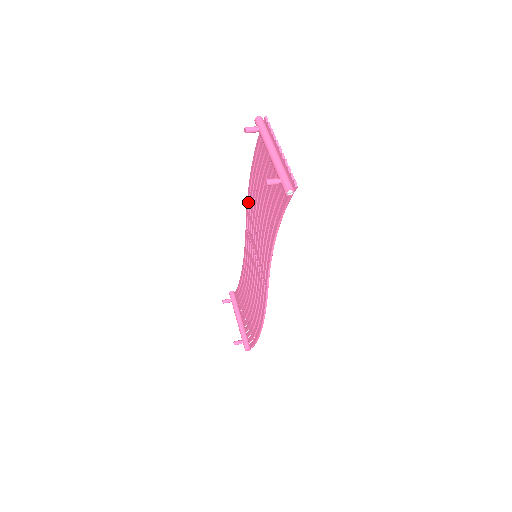
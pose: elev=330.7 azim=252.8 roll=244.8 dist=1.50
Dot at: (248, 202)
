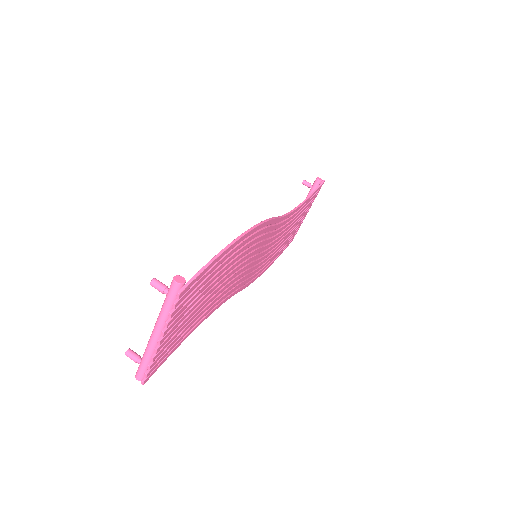
Dot at: occluded
